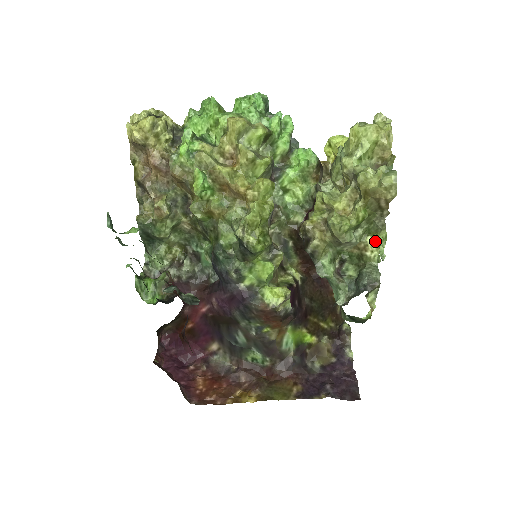
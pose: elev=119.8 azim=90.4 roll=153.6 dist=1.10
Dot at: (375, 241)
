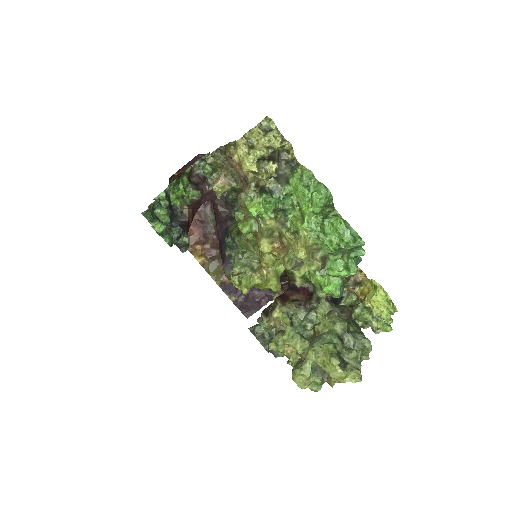
Dot at: occluded
